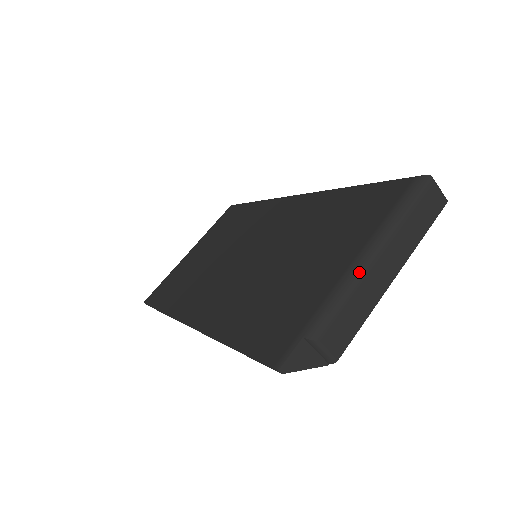
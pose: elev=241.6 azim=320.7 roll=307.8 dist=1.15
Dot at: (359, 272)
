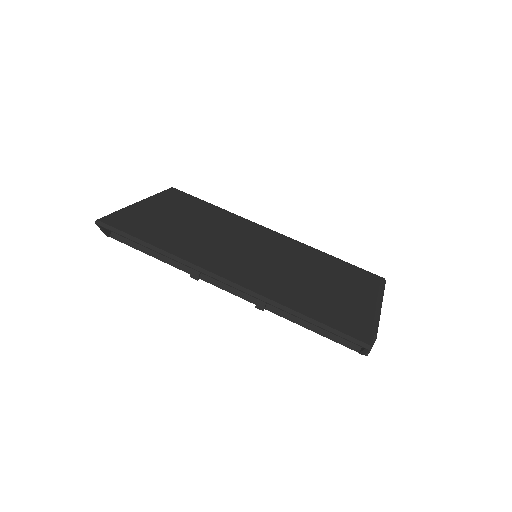
Dot at: (380, 312)
